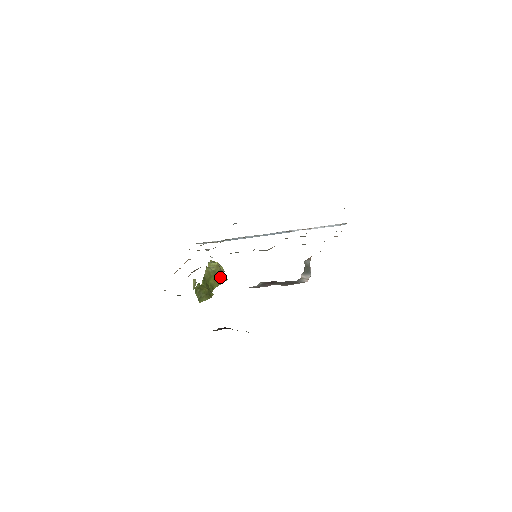
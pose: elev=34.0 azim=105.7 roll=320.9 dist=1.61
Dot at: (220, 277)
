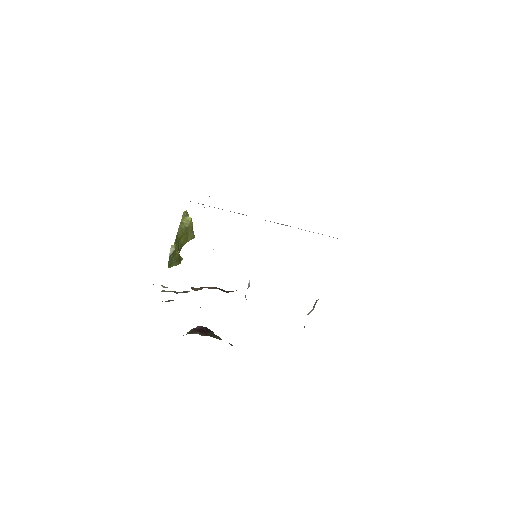
Dot at: (190, 235)
